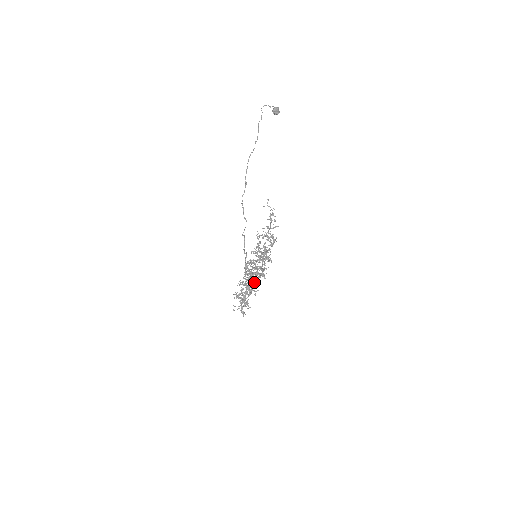
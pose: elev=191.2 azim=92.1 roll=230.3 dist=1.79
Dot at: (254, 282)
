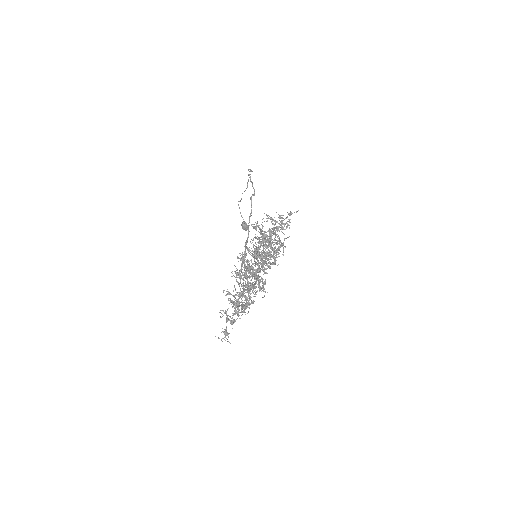
Dot at: (246, 306)
